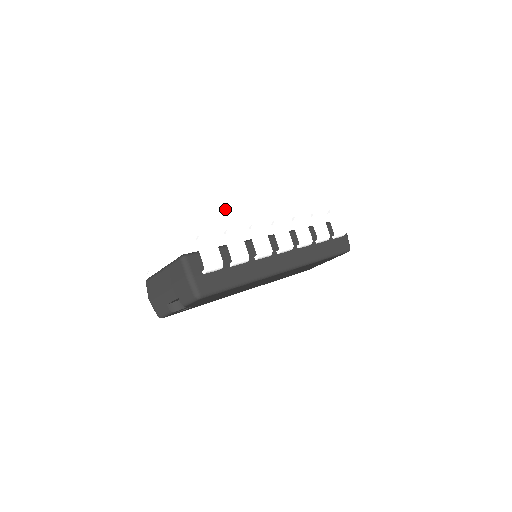
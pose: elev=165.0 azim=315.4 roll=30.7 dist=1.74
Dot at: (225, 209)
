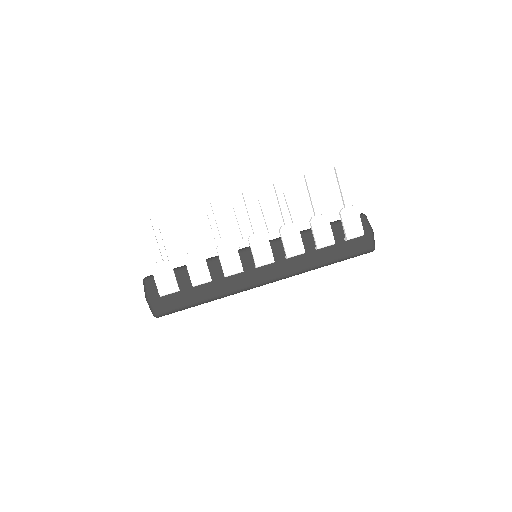
Dot at: (186, 232)
